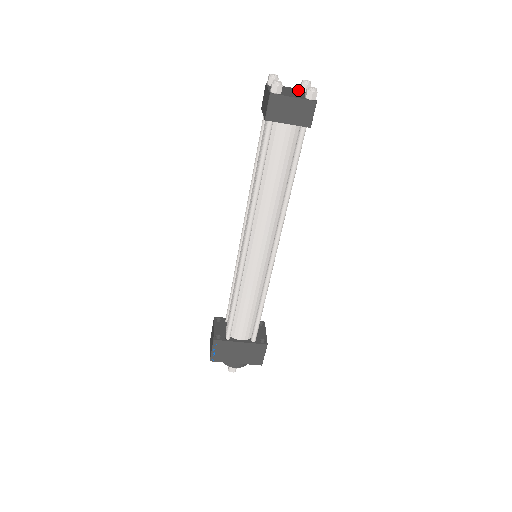
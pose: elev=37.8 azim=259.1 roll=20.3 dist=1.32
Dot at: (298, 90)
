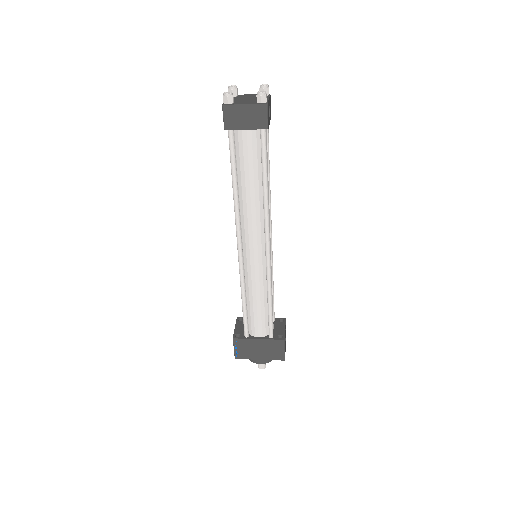
Dot at: occluded
